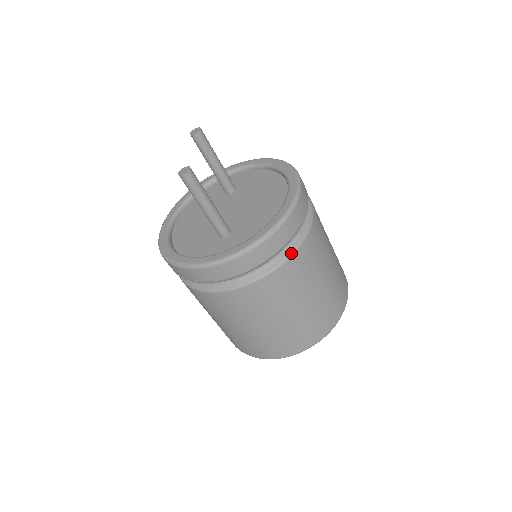
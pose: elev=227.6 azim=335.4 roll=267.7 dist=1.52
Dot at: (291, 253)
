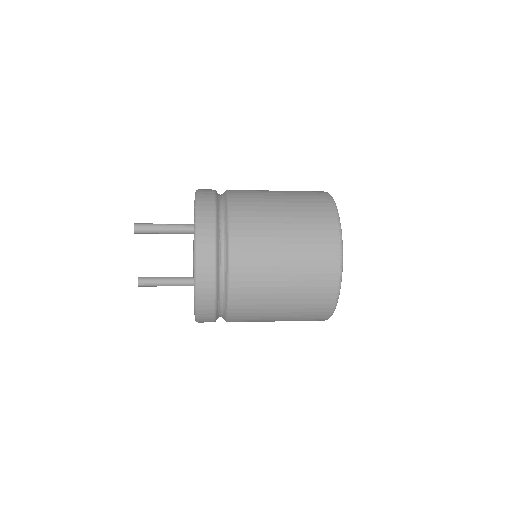
Dot at: (226, 320)
